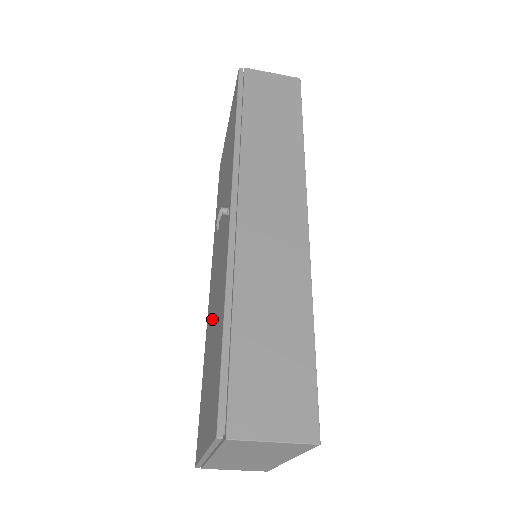
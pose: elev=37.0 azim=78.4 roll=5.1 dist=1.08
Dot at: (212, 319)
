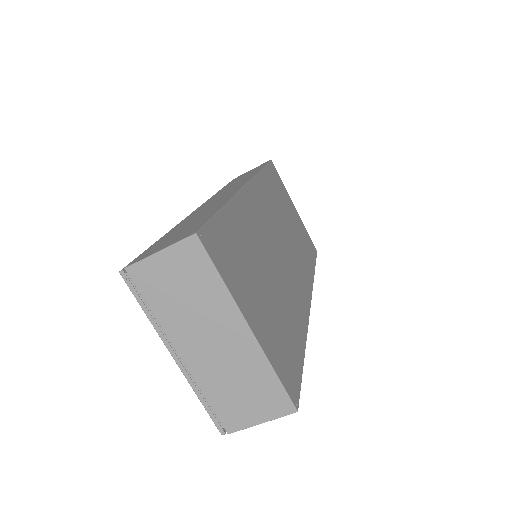
Dot at: occluded
